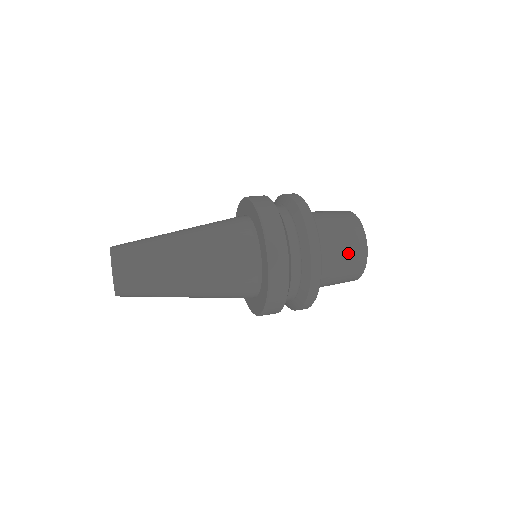
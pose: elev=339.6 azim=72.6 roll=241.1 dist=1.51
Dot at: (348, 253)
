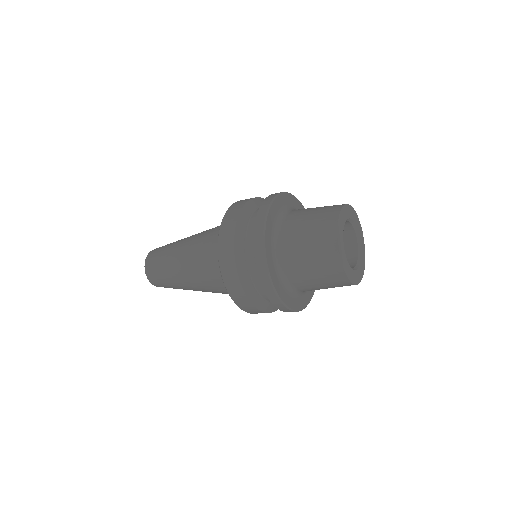
Dot at: (316, 216)
